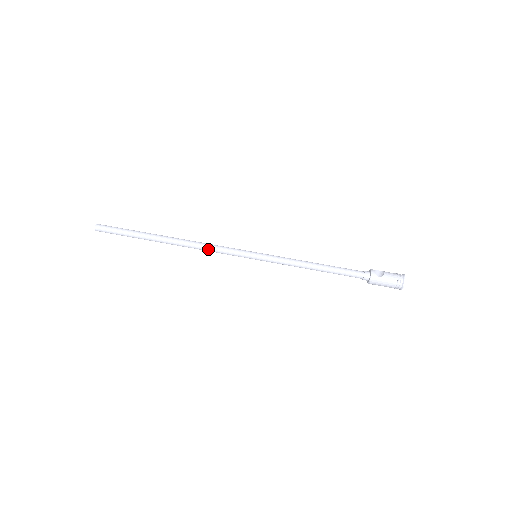
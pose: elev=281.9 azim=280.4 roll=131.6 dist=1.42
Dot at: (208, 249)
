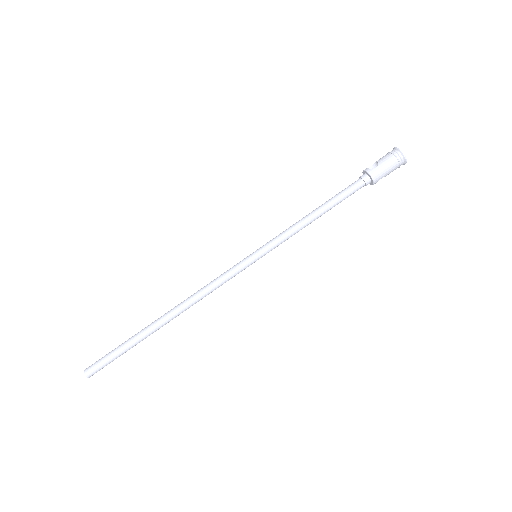
Dot at: (207, 291)
